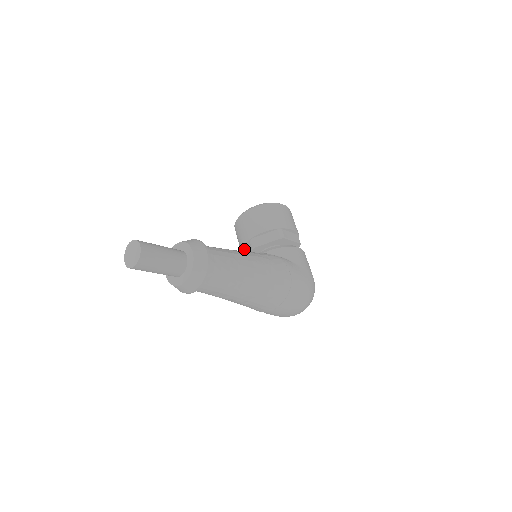
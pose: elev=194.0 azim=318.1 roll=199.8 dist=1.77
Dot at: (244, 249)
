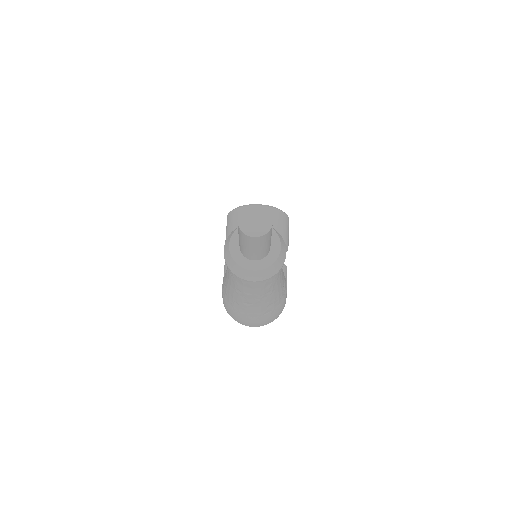
Dot at: occluded
